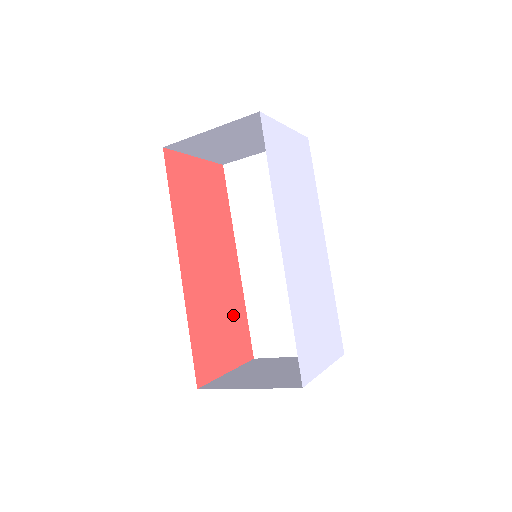
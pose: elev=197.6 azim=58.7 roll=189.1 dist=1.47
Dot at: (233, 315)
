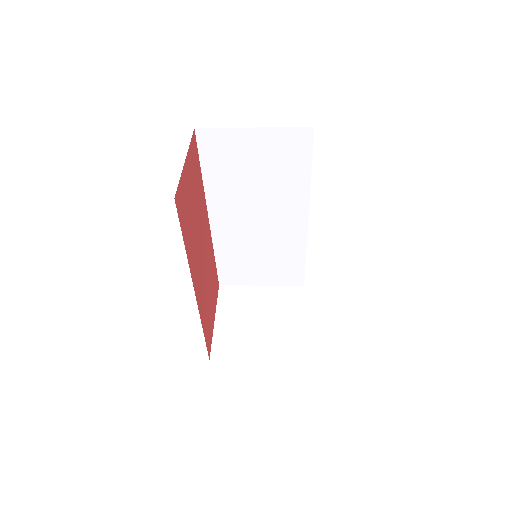
Dot at: (212, 274)
